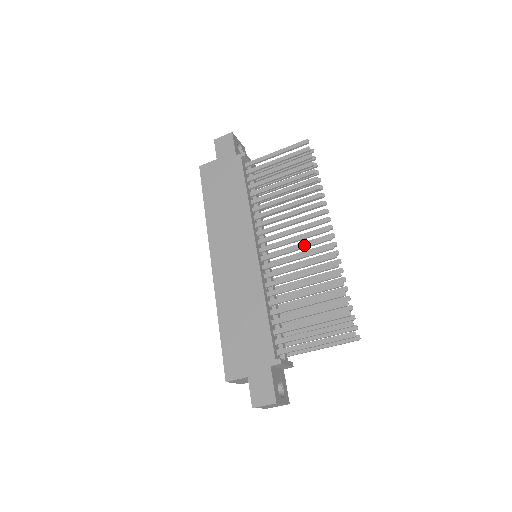
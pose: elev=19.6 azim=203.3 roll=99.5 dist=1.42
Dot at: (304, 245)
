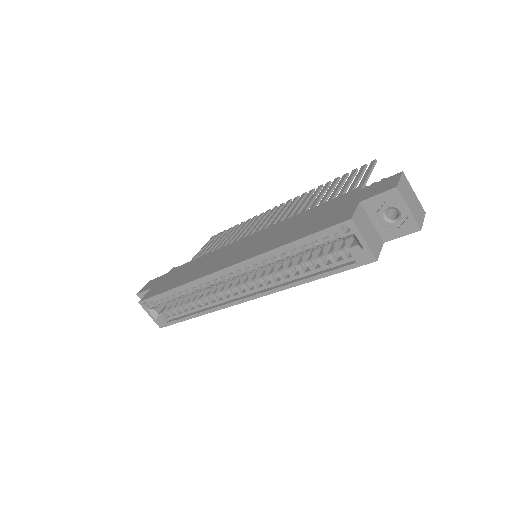
Dot at: (280, 213)
